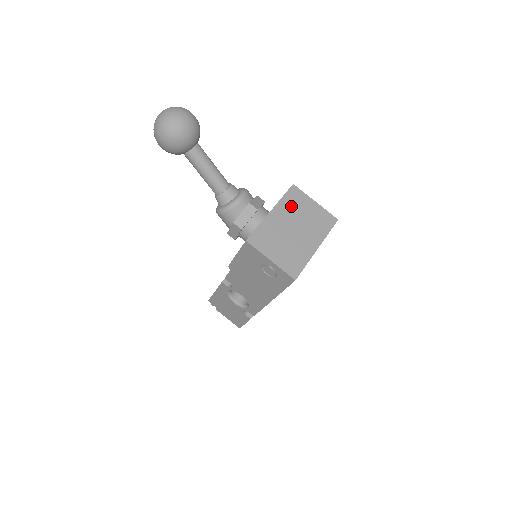
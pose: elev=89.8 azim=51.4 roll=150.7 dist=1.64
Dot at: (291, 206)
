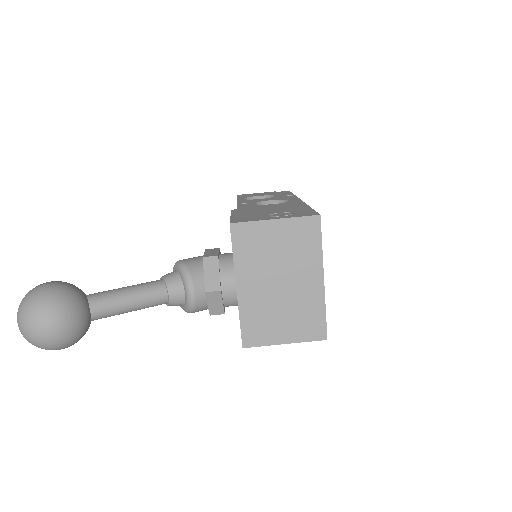
Dot at: (252, 257)
